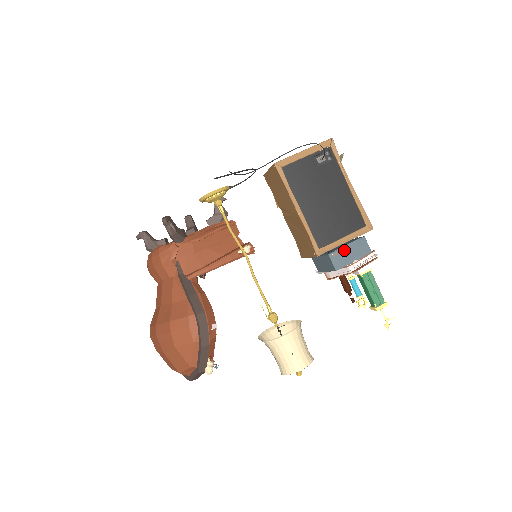
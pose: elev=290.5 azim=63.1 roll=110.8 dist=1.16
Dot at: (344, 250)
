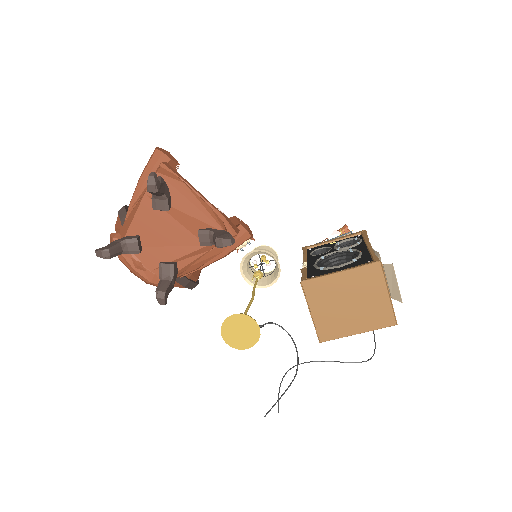
Dot at: occluded
